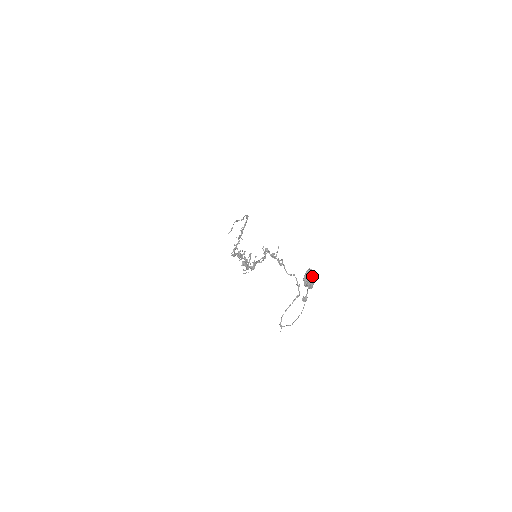
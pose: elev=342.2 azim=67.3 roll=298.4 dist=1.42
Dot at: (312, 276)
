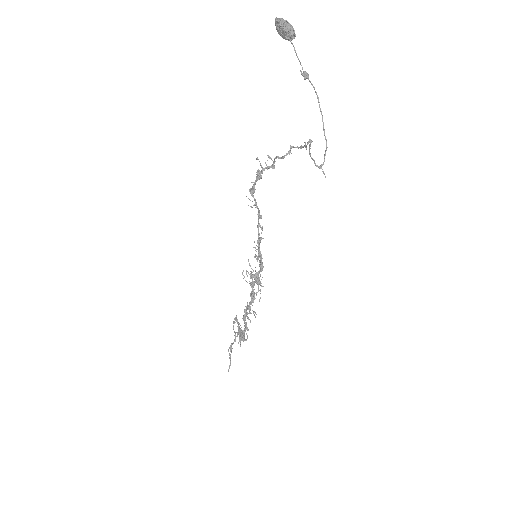
Dot at: (284, 22)
